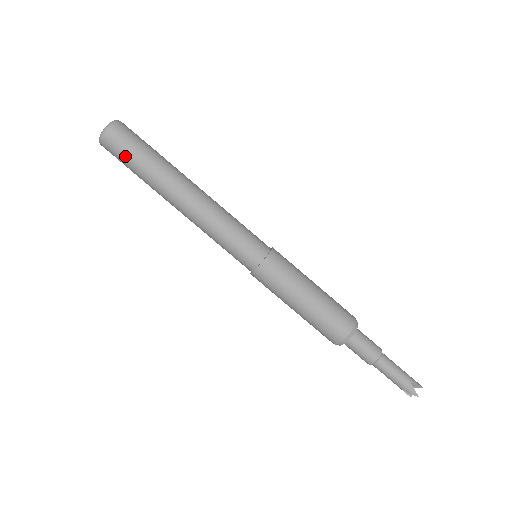
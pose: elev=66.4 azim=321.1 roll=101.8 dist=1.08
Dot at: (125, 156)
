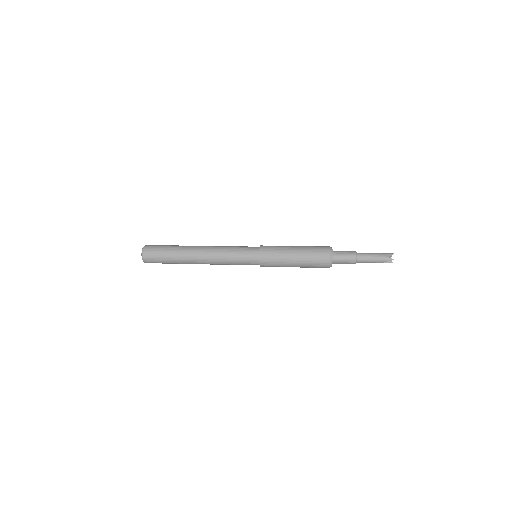
Dot at: (160, 259)
